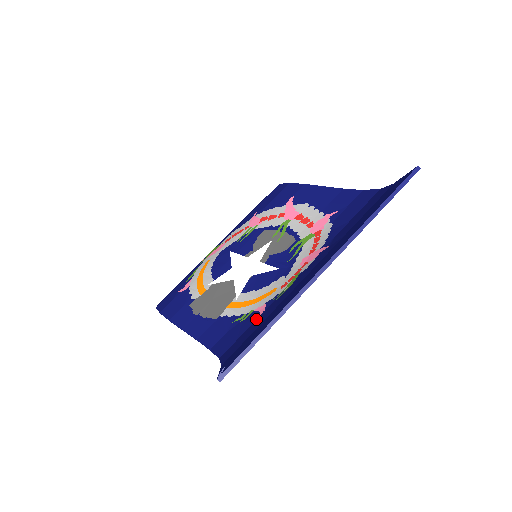
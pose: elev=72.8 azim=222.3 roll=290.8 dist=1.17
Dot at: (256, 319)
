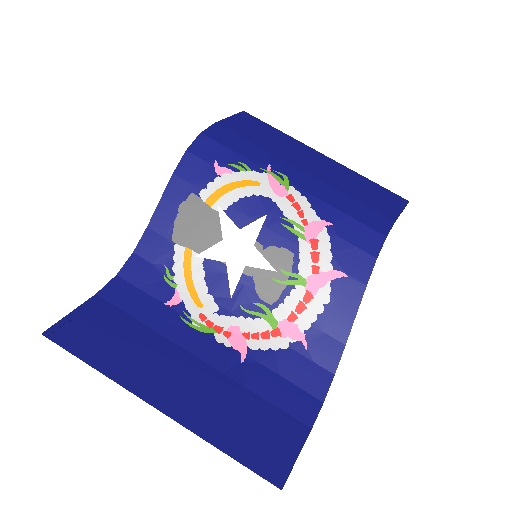
Dot at: (159, 301)
